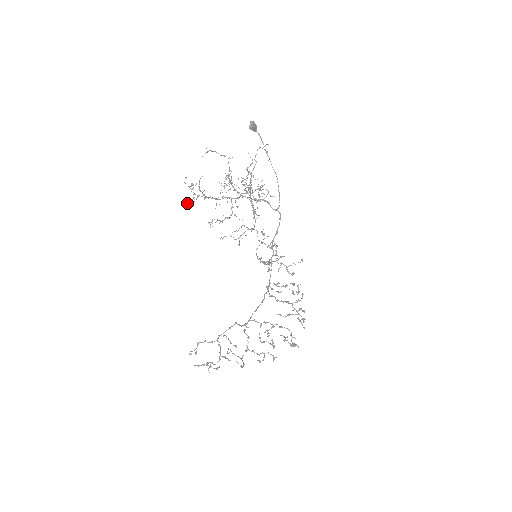
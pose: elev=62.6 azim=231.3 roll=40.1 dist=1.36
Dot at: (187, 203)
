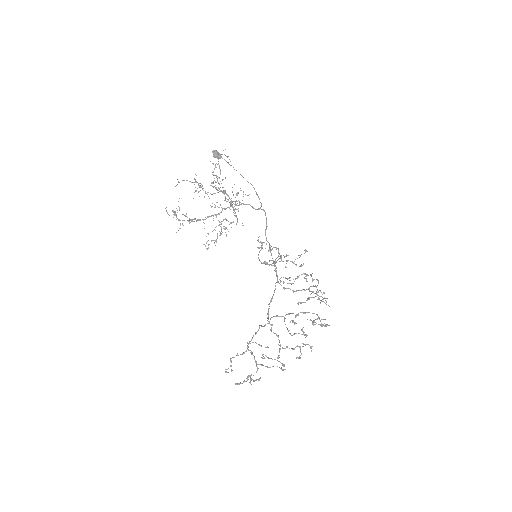
Dot at: (176, 232)
